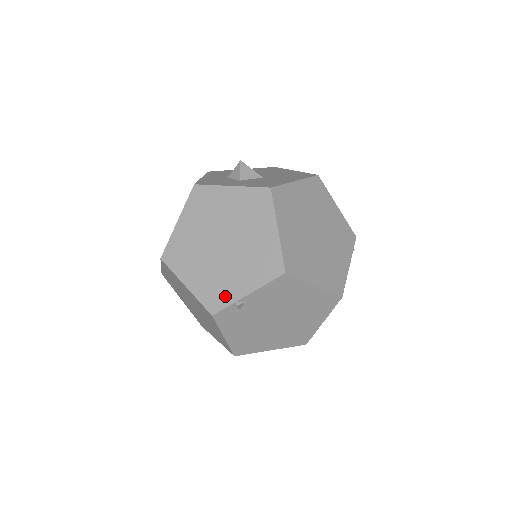
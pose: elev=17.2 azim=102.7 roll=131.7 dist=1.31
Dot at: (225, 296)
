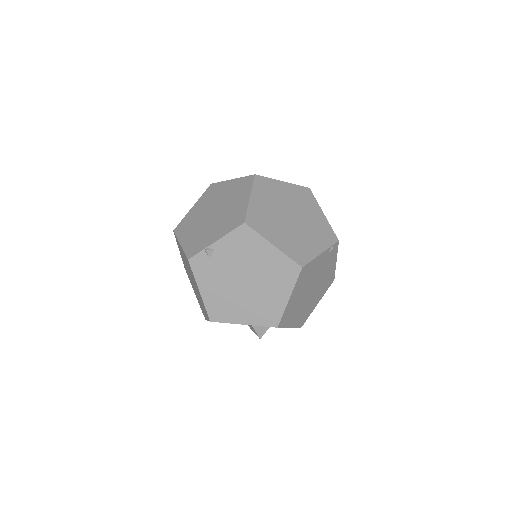
Dot at: (201, 245)
